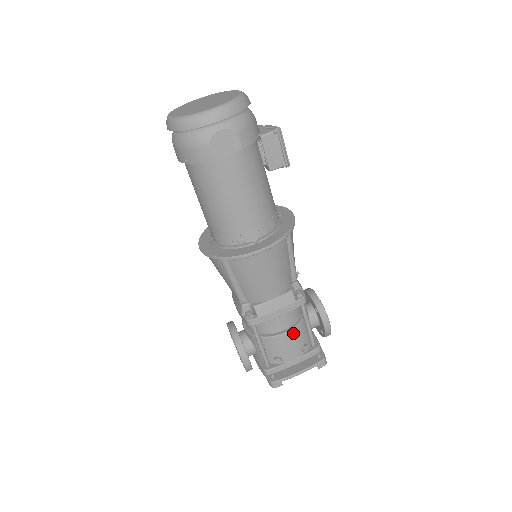
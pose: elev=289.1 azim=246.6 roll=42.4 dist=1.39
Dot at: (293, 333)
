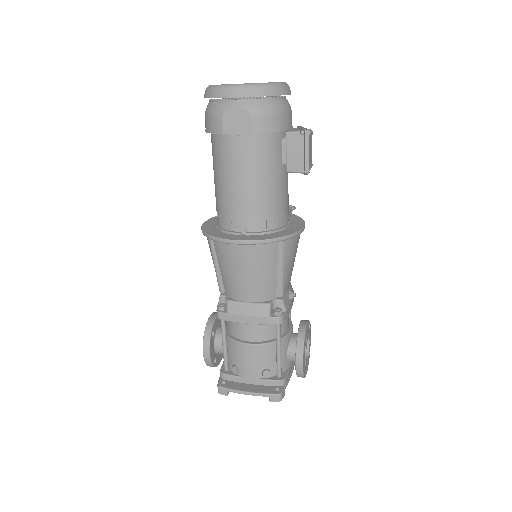
Dot at: (257, 349)
